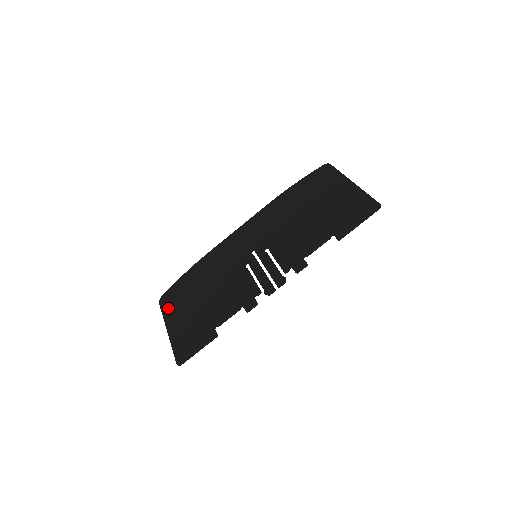
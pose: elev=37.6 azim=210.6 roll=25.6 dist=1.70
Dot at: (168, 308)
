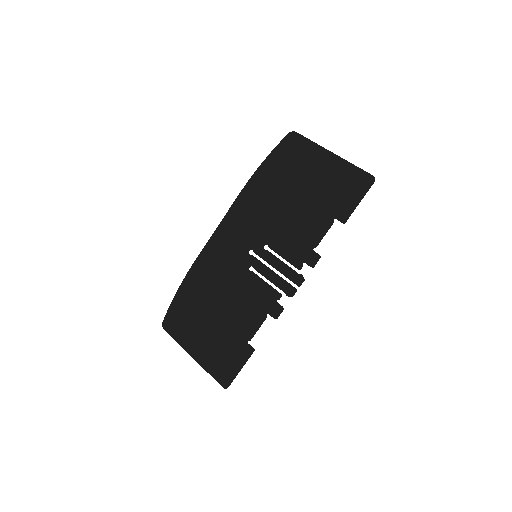
Dot at: (179, 333)
